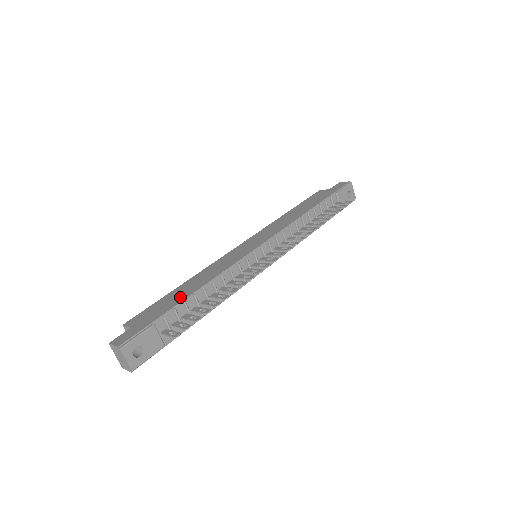
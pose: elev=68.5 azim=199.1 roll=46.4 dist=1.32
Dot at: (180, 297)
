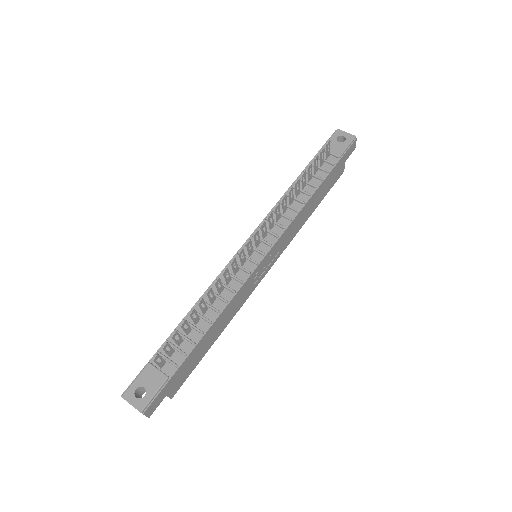
Dot at: occluded
